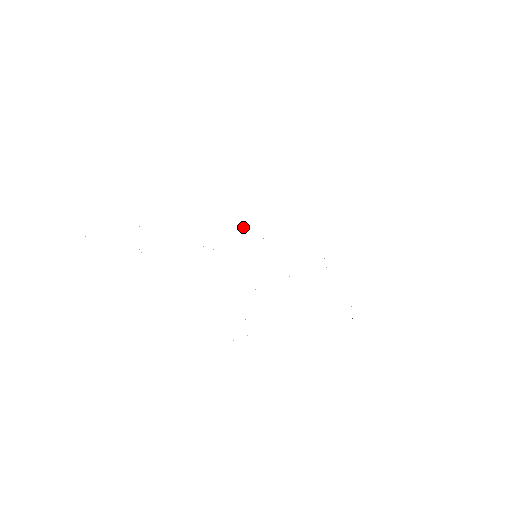
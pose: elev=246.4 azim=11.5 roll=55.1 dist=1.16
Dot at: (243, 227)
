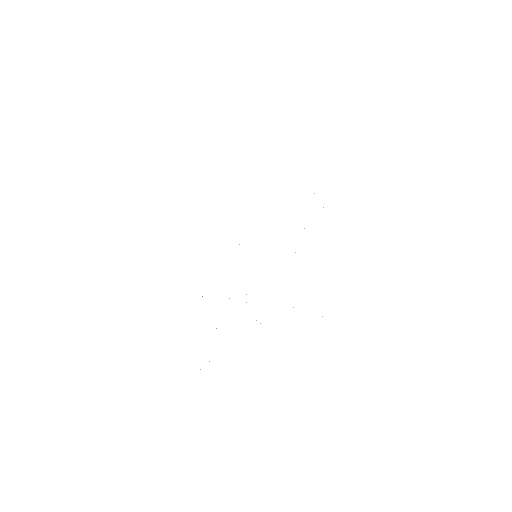
Dot at: occluded
